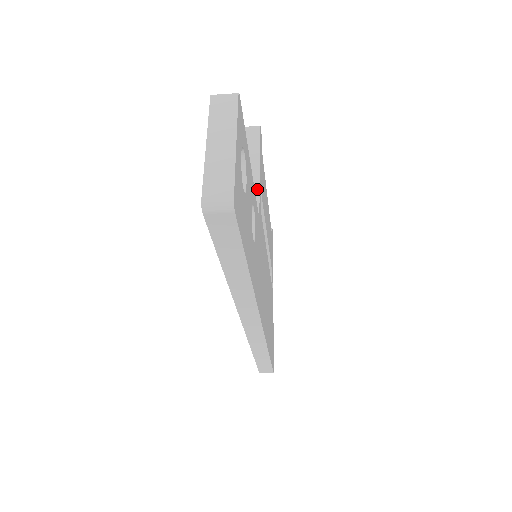
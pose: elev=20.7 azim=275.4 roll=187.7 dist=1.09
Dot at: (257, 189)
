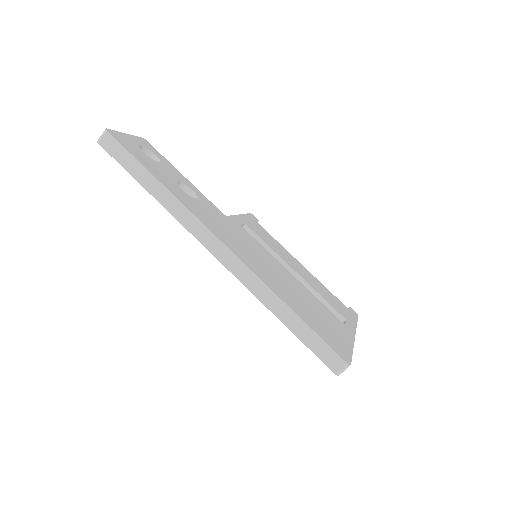
Dot at: (233, 216)
